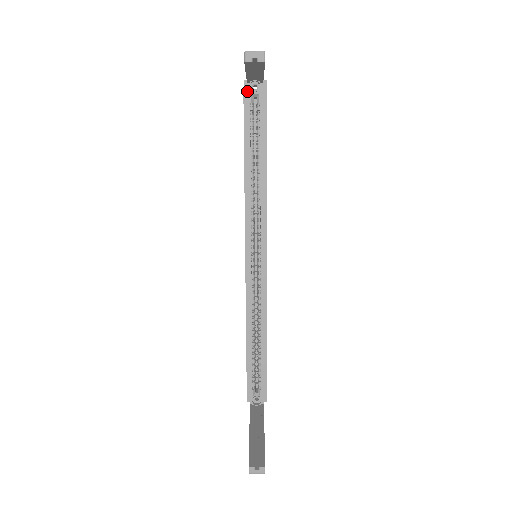
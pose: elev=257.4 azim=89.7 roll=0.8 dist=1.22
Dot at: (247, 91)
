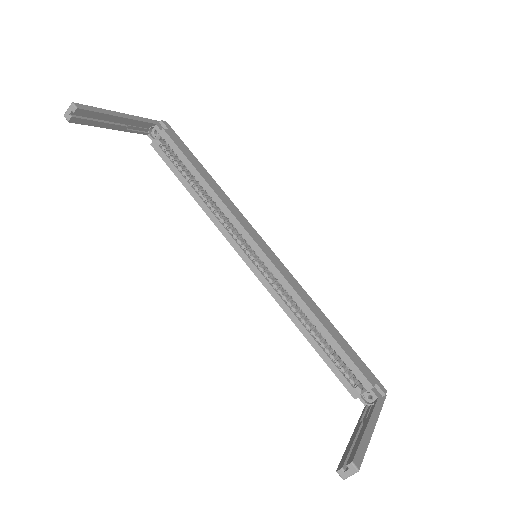
Dot at: occluded
